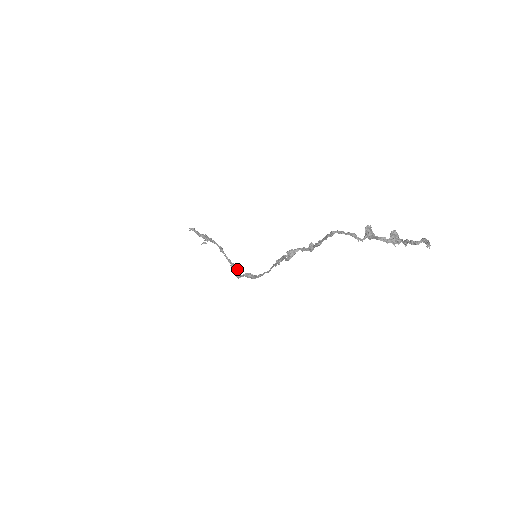
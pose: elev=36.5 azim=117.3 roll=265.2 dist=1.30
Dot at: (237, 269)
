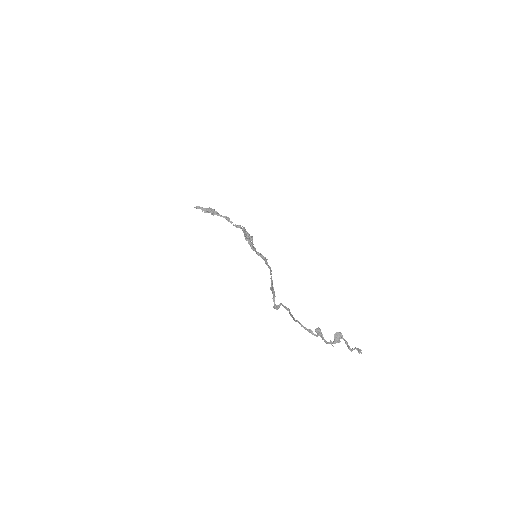
Dot at: (248, 236)
